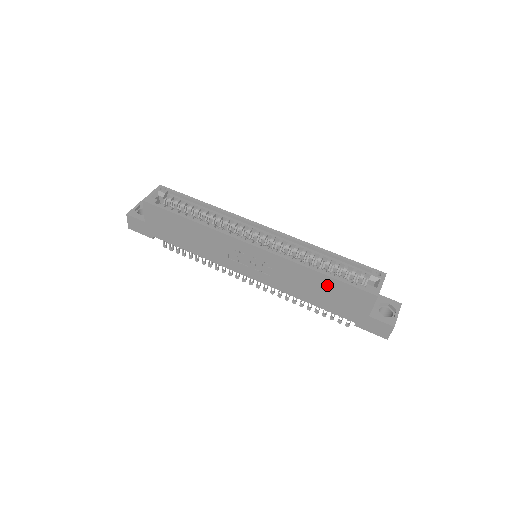
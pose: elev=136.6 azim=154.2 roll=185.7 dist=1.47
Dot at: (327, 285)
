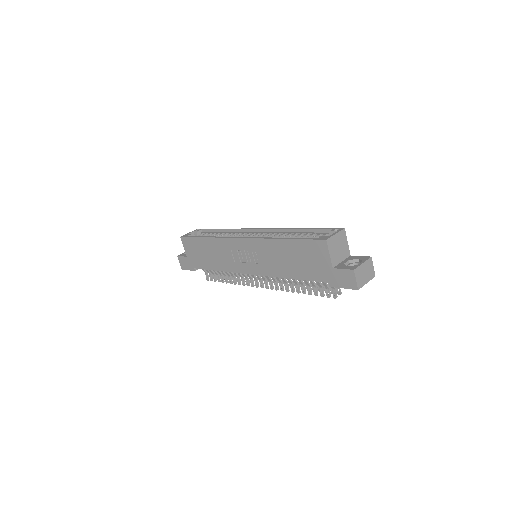
Dot at: (293, 250)
